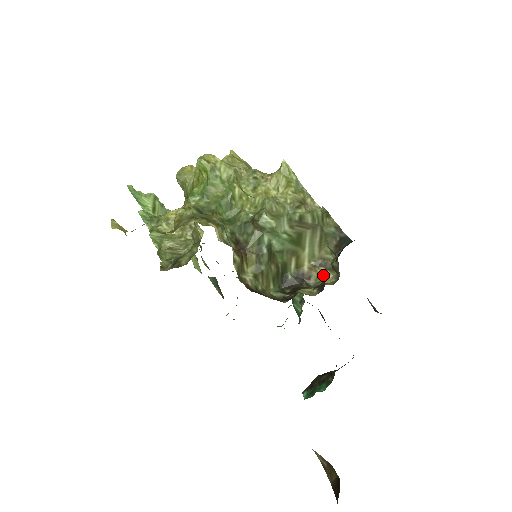
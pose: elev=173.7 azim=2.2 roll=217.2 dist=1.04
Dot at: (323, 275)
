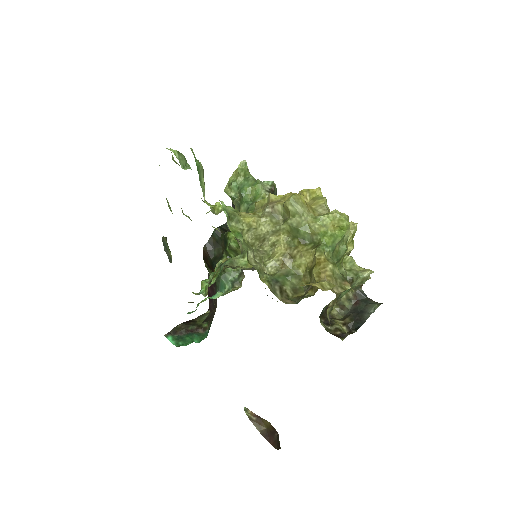
Dot at: (333, 308)
